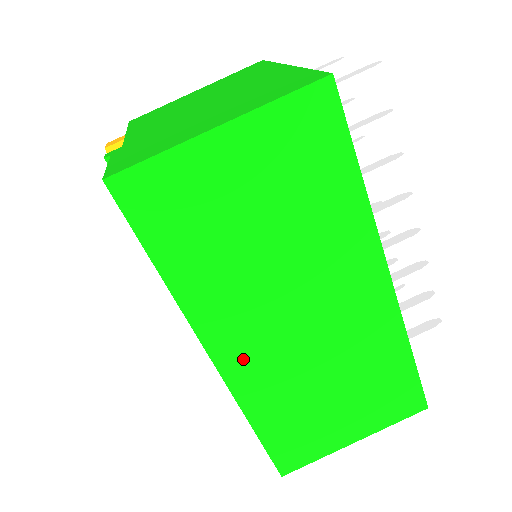
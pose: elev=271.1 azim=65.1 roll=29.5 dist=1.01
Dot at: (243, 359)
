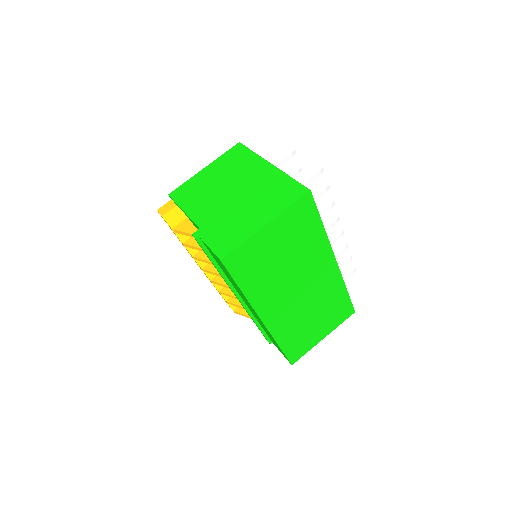
Dot at: (275, 316)
